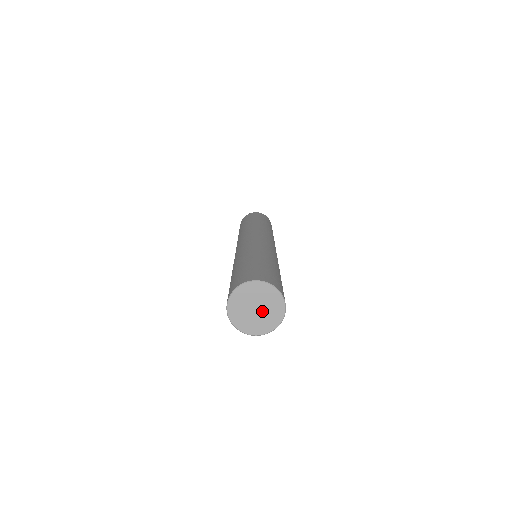
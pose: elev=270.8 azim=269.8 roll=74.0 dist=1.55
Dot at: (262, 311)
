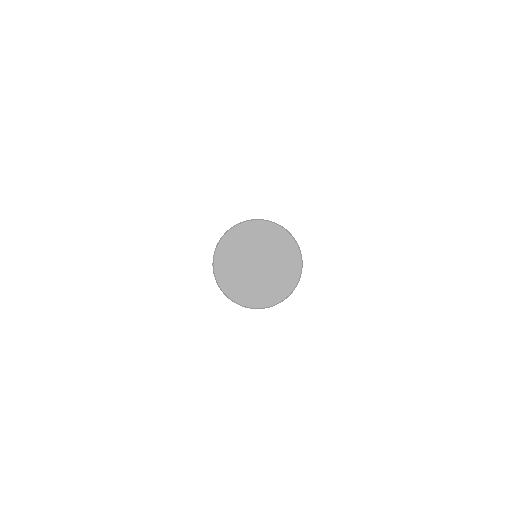
Dot at: (265, 270)
